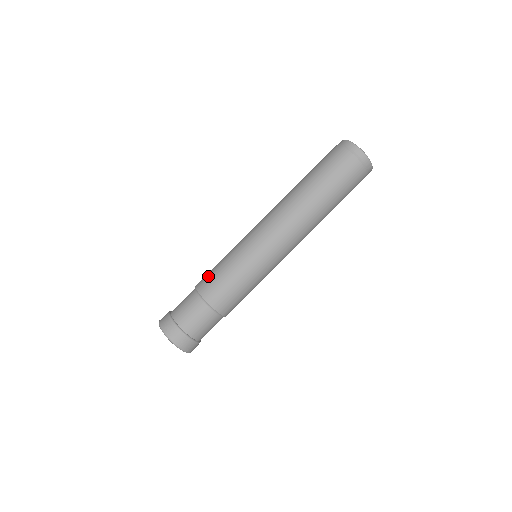
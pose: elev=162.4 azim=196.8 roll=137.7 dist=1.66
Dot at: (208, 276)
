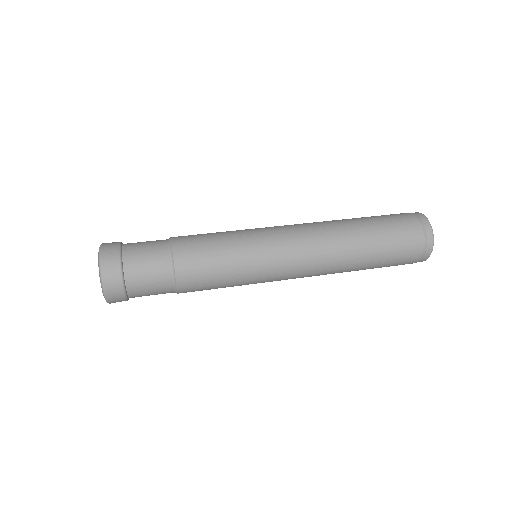
Dot at: (194, 235)
